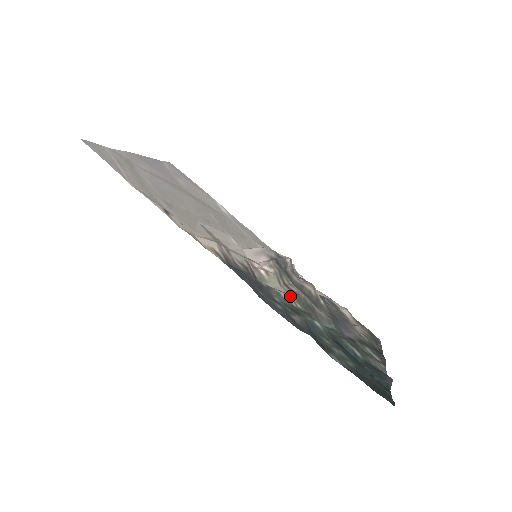
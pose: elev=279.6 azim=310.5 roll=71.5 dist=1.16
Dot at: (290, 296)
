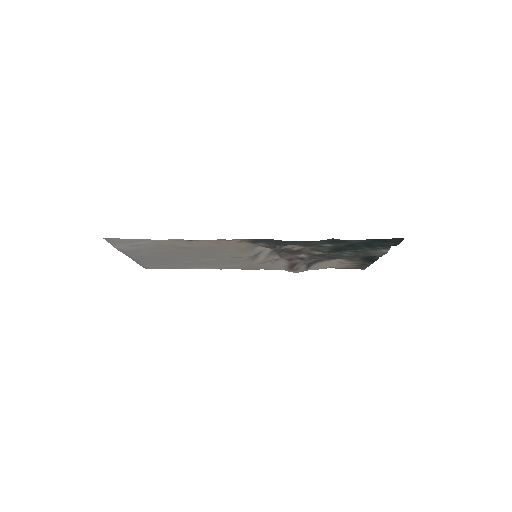
Dot at: occluded
